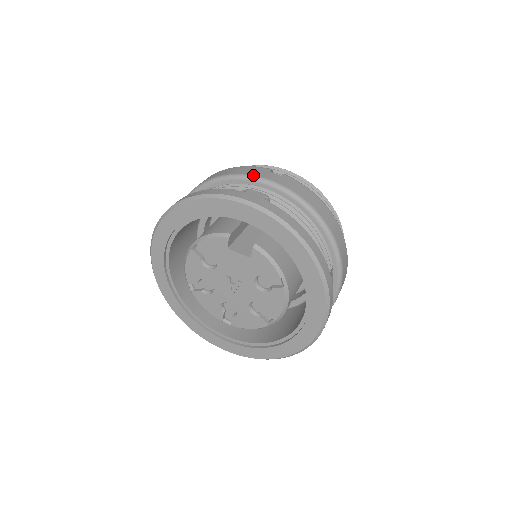
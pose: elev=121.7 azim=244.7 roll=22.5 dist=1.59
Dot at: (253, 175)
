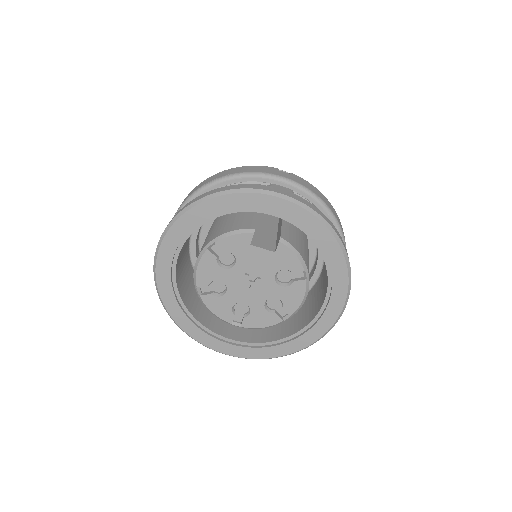
Dot at: (267, 173)
